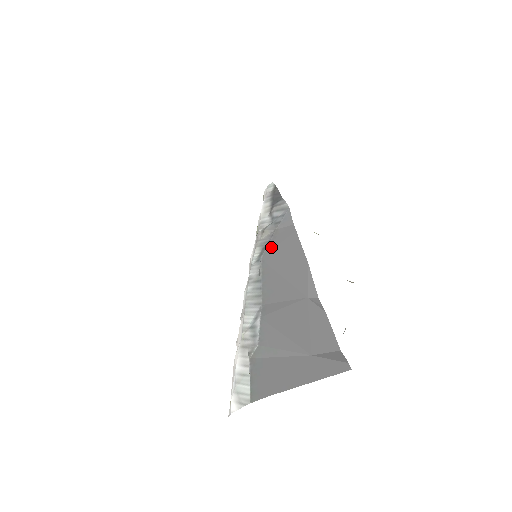
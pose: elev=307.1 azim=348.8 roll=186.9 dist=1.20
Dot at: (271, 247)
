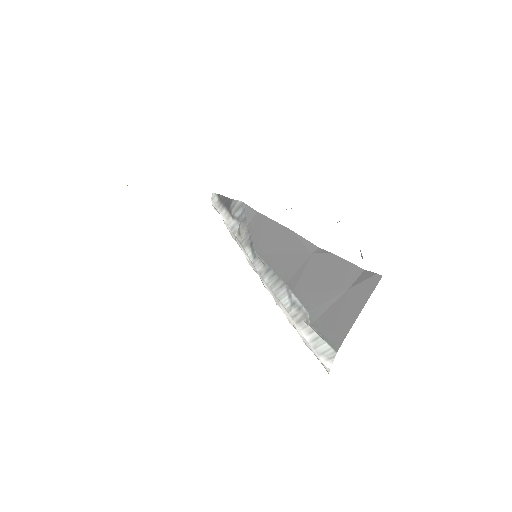
Dot at: (255, 240)
